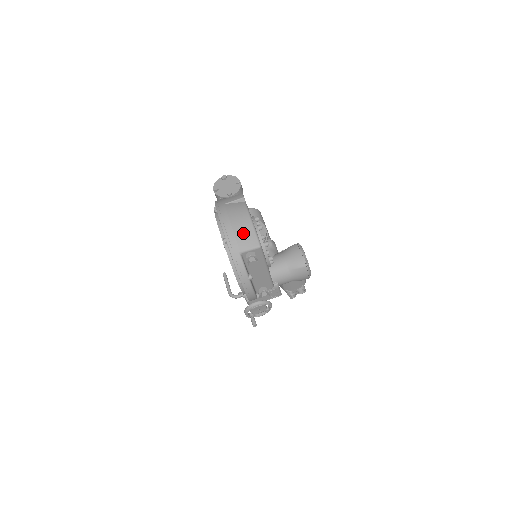
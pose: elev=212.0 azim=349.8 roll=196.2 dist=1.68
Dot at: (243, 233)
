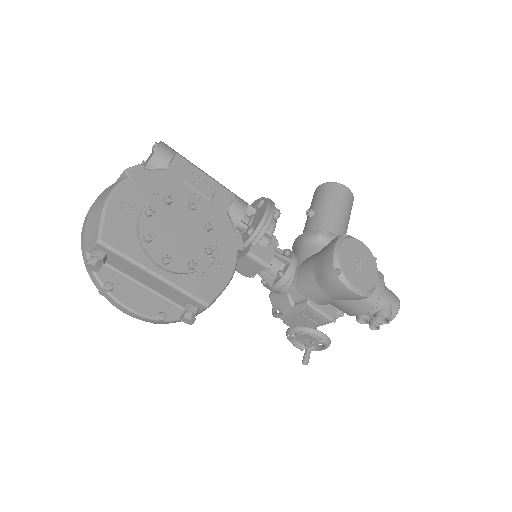
Dot at: (91, 223)
